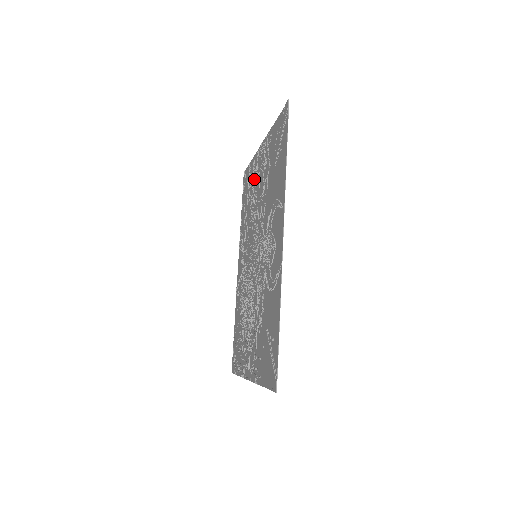
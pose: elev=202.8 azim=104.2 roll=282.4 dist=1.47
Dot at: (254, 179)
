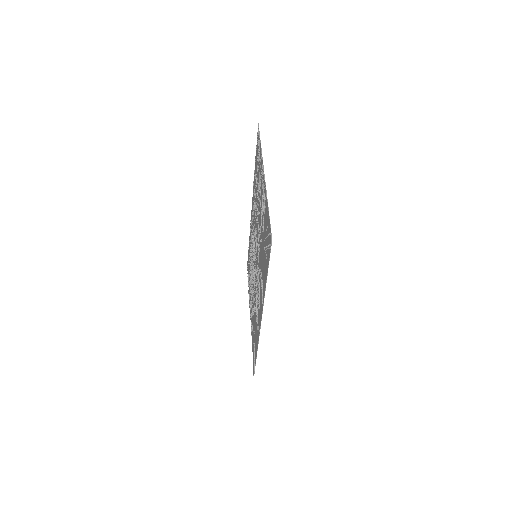
Dot at: (259, 183)
